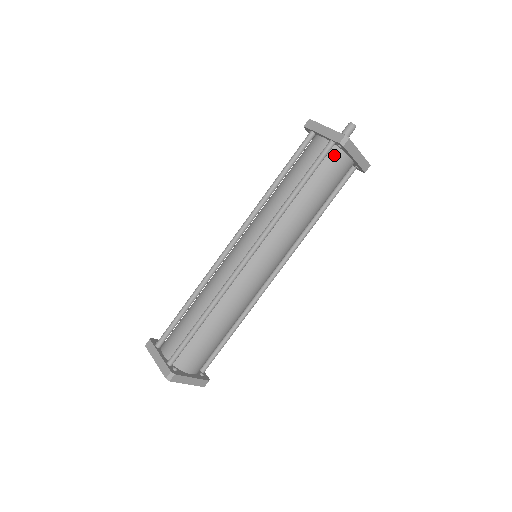
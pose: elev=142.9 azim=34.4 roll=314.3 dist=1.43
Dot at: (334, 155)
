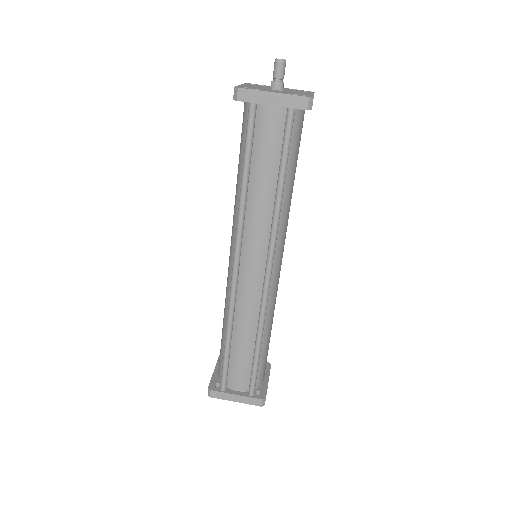
Dot at: (295, 119)
